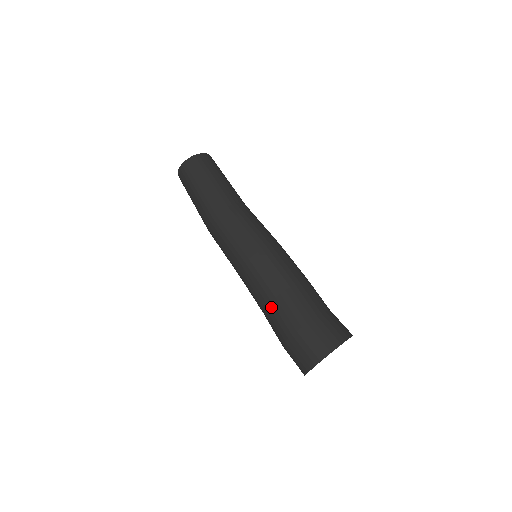
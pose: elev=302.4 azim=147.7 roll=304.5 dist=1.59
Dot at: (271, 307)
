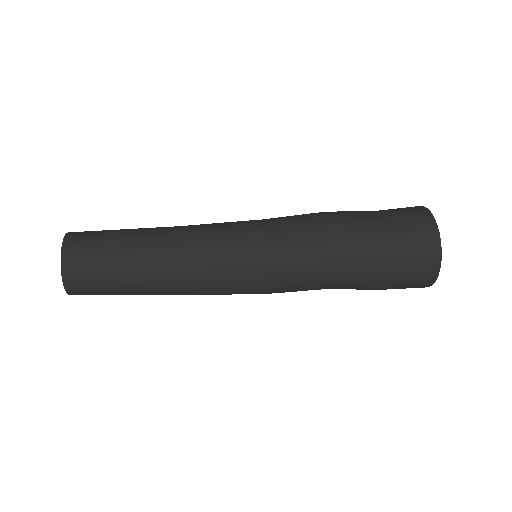
Dot at: occluded
